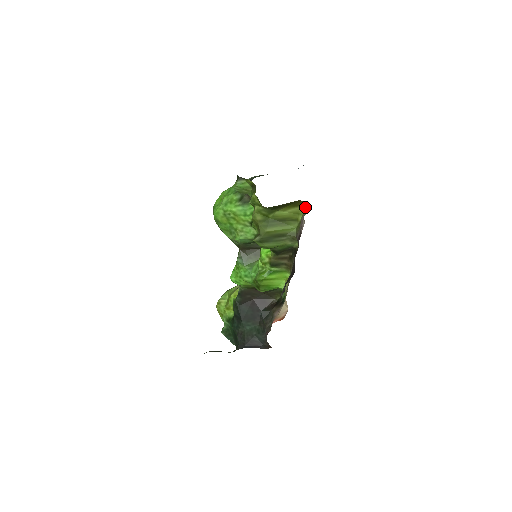
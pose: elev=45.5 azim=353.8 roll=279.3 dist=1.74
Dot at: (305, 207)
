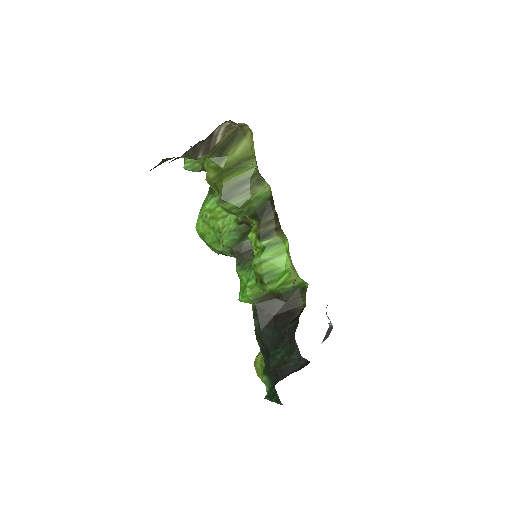
Dot at: (250, 132)
